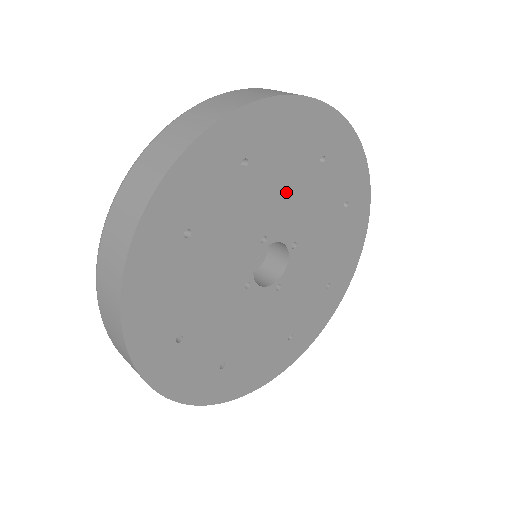
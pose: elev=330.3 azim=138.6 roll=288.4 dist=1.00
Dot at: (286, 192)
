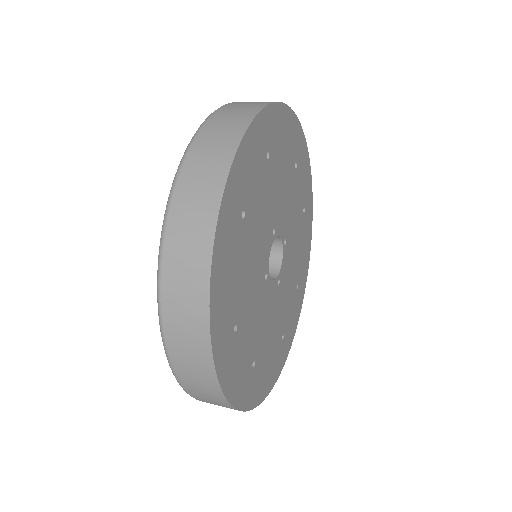
Dot at: (282, 189)
